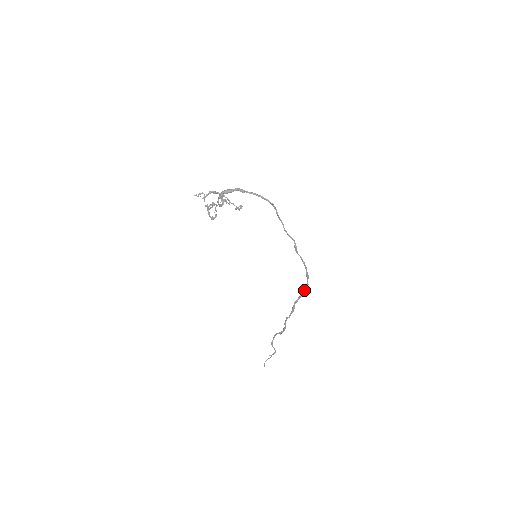
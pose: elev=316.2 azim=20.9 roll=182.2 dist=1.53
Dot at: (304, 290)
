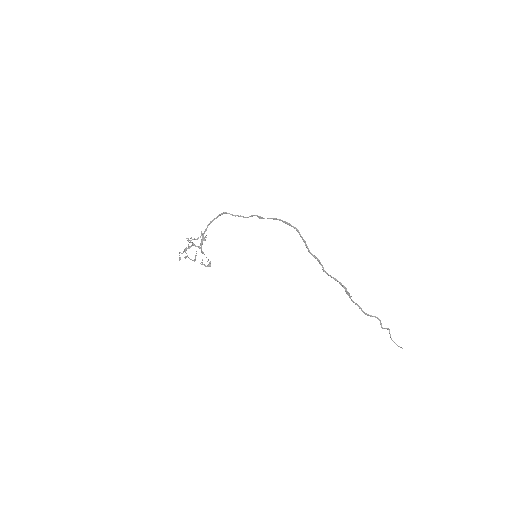
Dot at: (300, 235)
